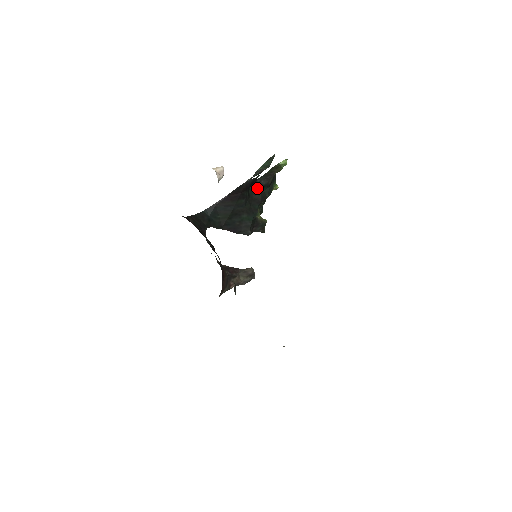
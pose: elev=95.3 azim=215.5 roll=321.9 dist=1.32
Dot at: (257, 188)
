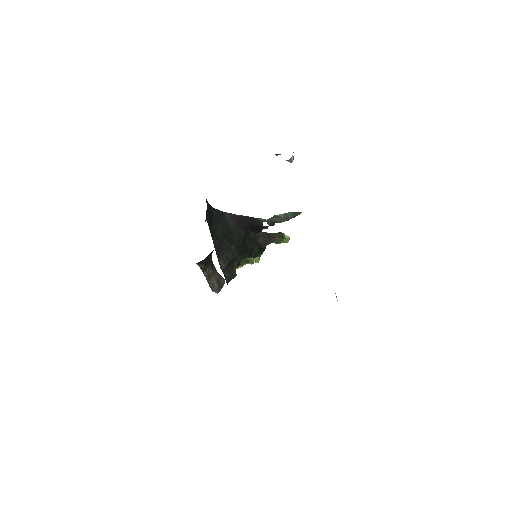
Dot at: (253, 239)
